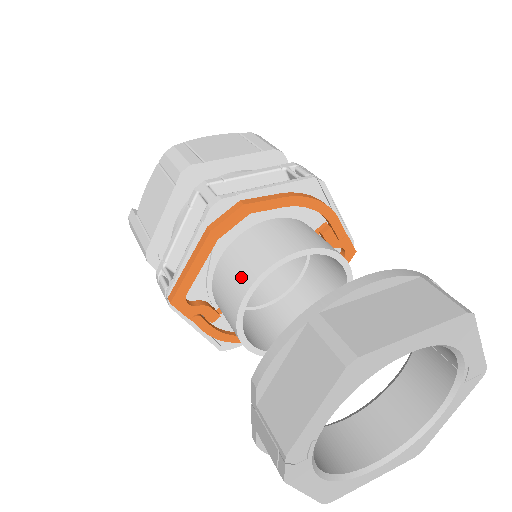
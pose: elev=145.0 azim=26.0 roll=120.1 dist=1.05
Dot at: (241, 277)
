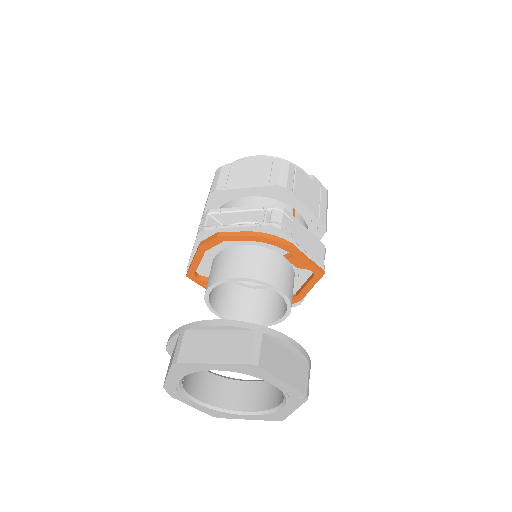
Dot at: (209, 279)
